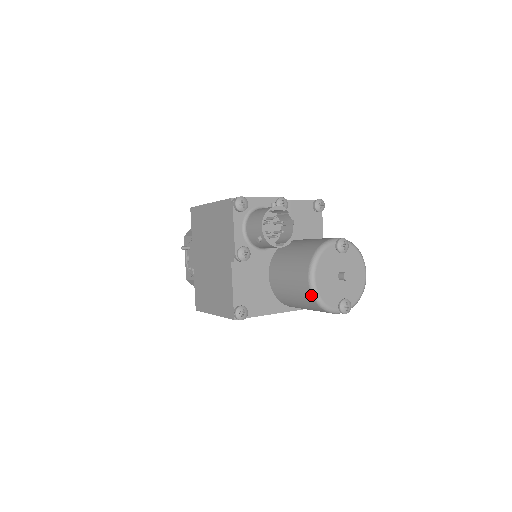
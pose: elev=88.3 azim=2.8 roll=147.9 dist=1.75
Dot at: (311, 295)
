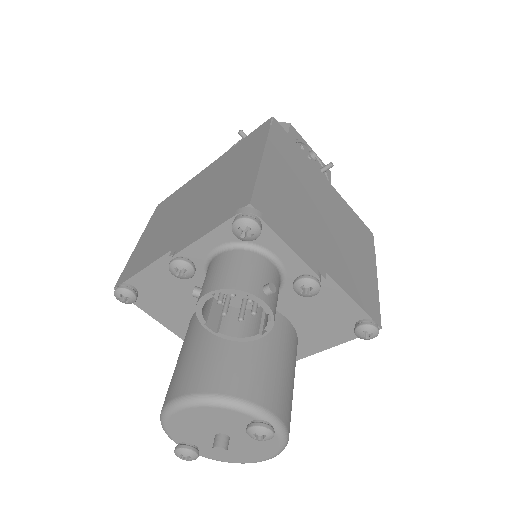
Dot at: (163, 406)
